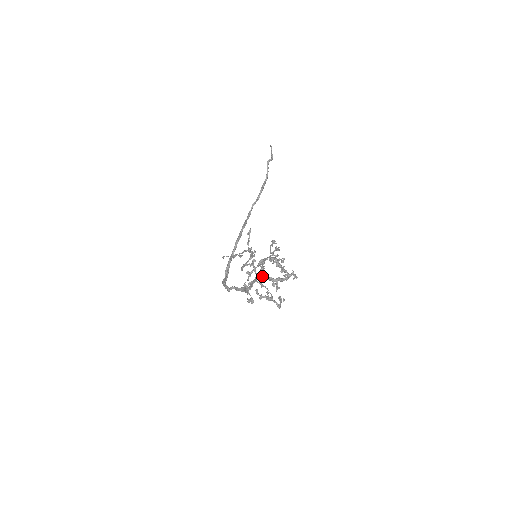
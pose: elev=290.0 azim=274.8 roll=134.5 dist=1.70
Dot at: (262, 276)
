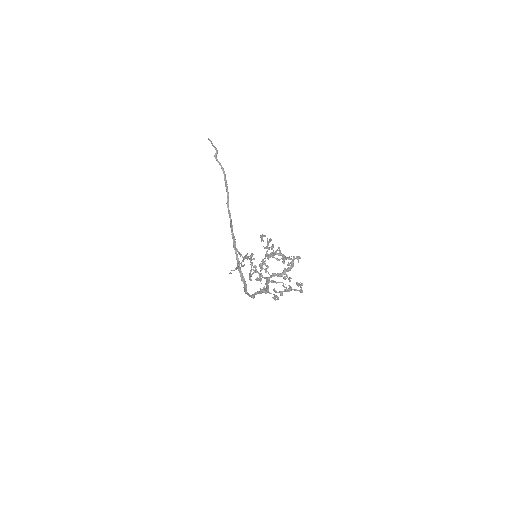
Dot at: (270, 276)
